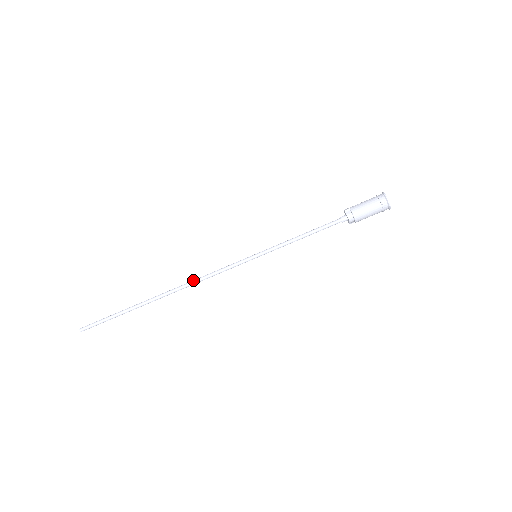
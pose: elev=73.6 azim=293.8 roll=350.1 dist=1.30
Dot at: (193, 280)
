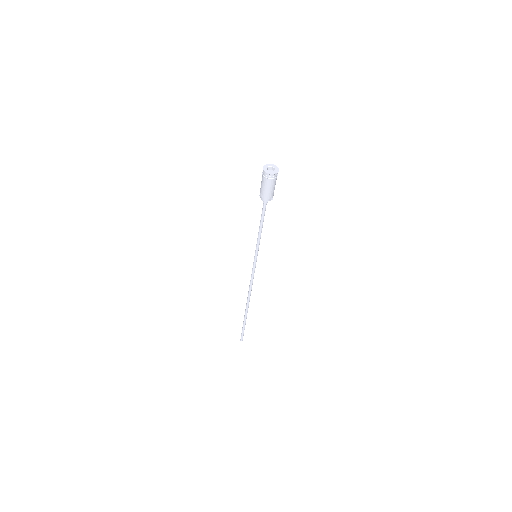
Dot at: (249, 288)
